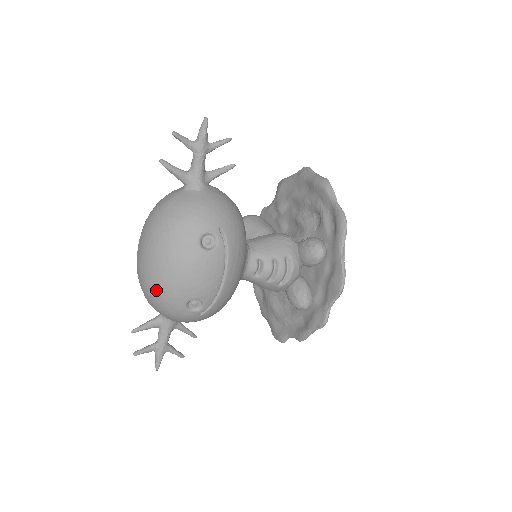
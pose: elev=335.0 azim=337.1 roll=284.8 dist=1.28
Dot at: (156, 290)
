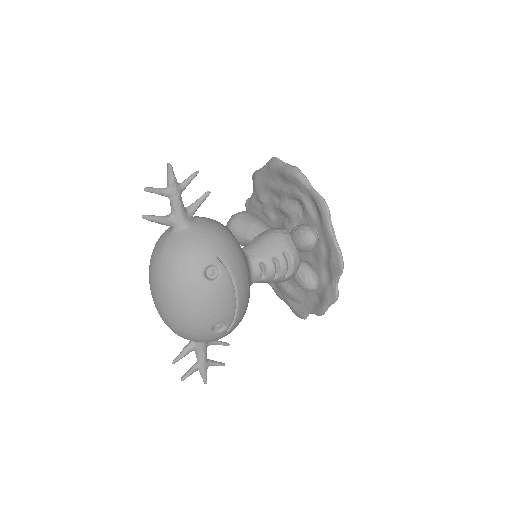
Dot at: (182, 327)
